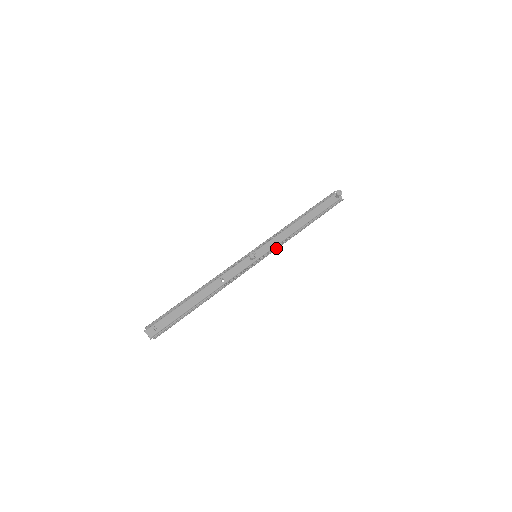
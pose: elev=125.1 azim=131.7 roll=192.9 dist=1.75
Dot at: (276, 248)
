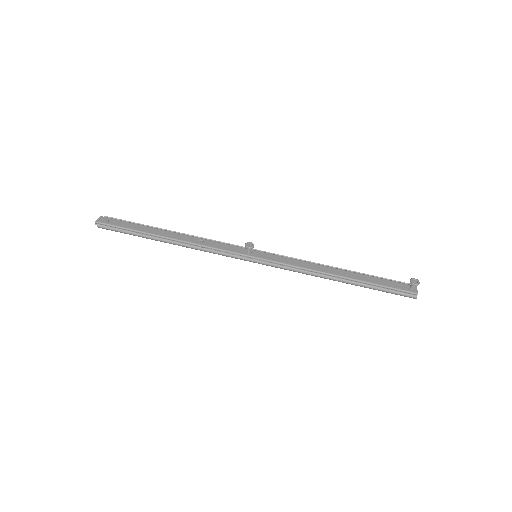
Dot at: (283, 266)
